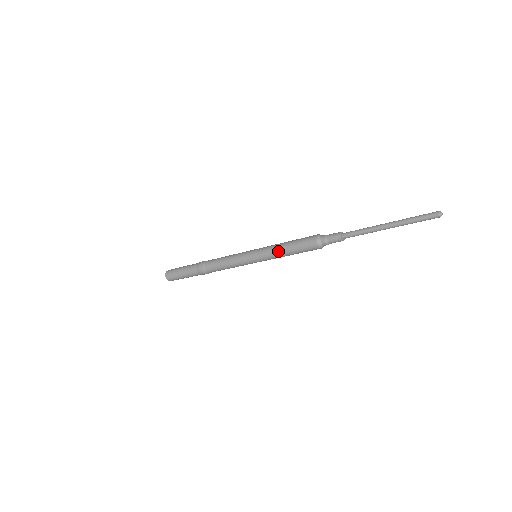
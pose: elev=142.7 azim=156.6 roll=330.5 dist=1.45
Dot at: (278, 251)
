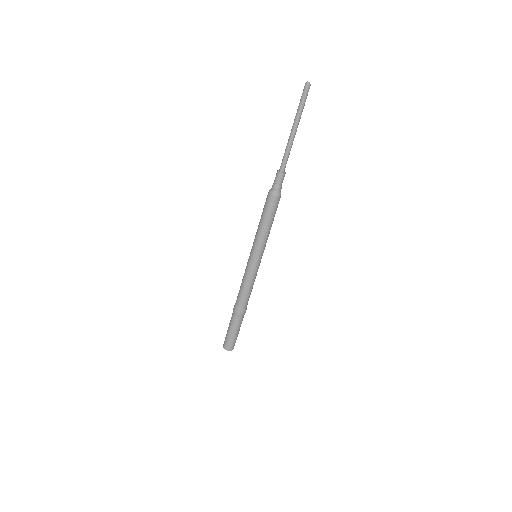
Dot at: (257, 229)
